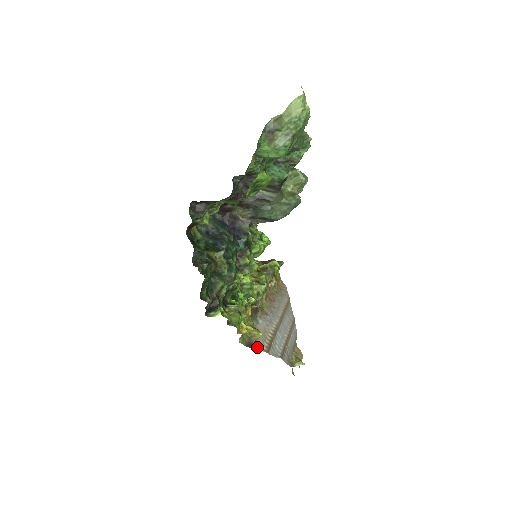
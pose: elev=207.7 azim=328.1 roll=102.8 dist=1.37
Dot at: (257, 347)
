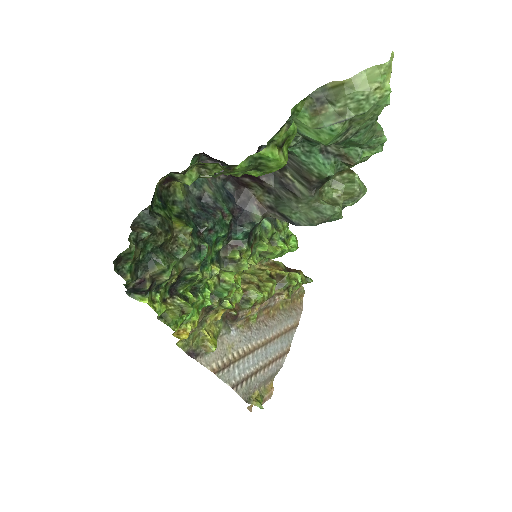
Dot at: (203, 361)
